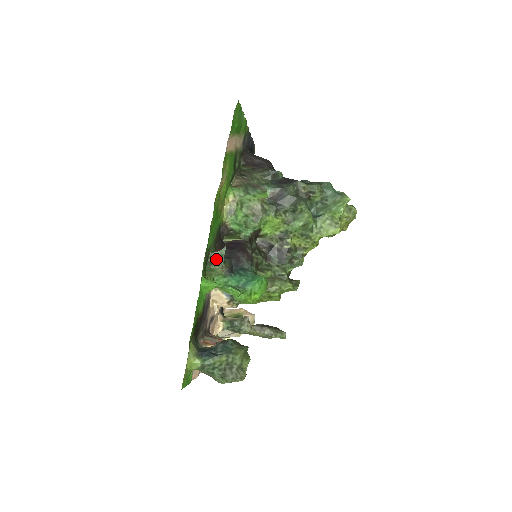
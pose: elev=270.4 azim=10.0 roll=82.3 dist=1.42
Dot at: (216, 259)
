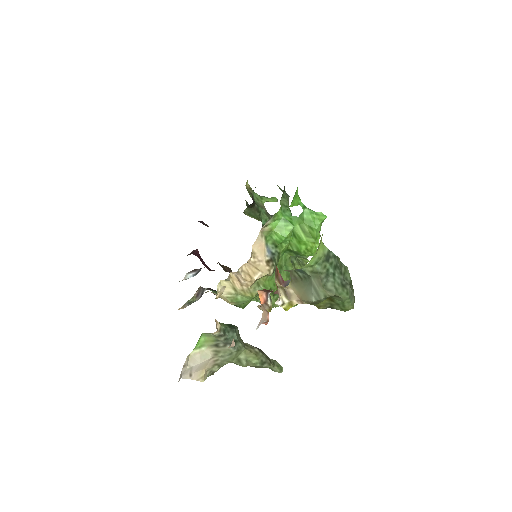
Dot at: (282, 191)
